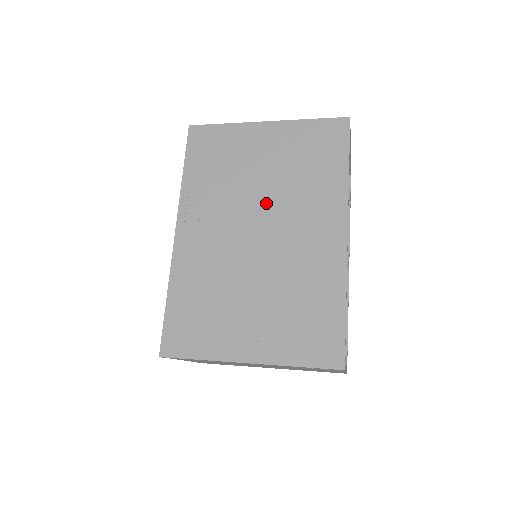
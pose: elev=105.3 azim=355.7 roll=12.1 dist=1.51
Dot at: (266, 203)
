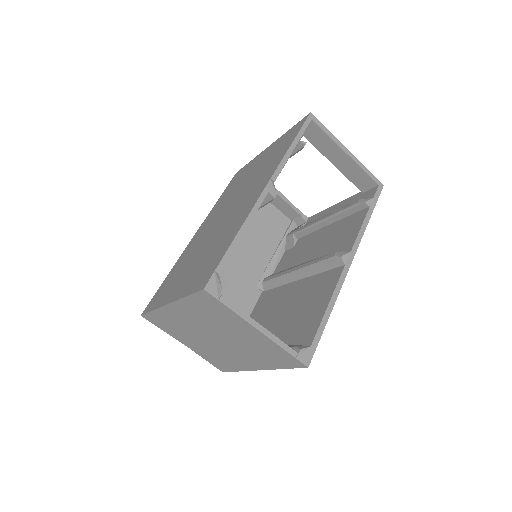
Dot at: (239, 195)
